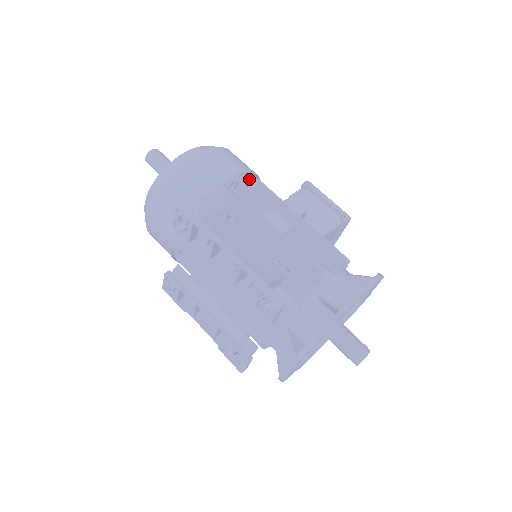
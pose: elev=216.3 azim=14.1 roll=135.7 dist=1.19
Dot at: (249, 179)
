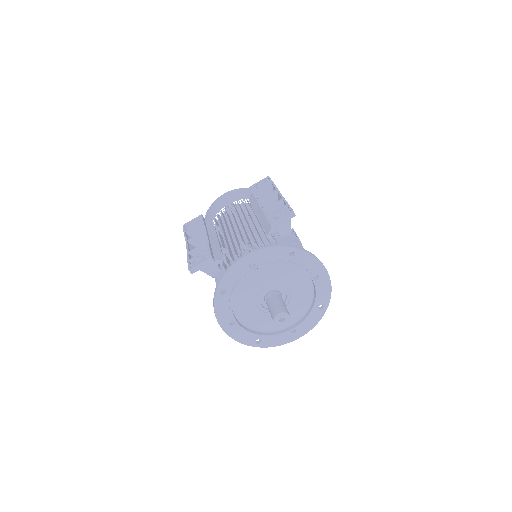
Dot at: occluded
